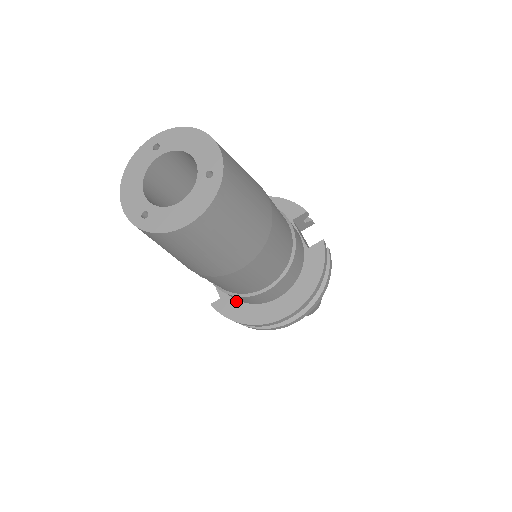
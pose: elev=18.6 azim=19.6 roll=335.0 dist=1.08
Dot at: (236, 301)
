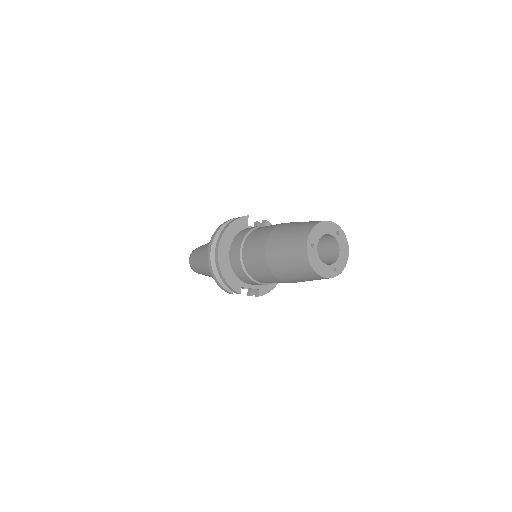
Dot at: occluded
